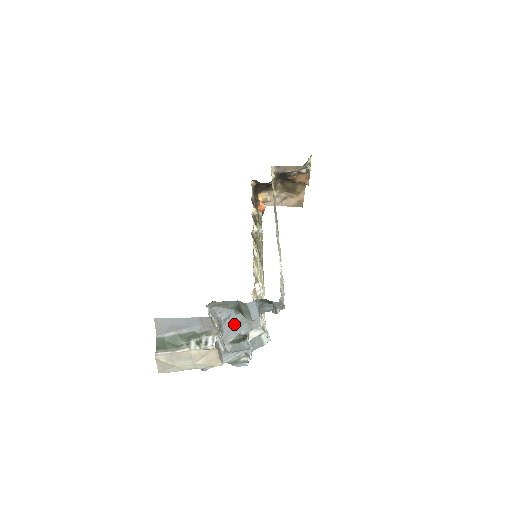
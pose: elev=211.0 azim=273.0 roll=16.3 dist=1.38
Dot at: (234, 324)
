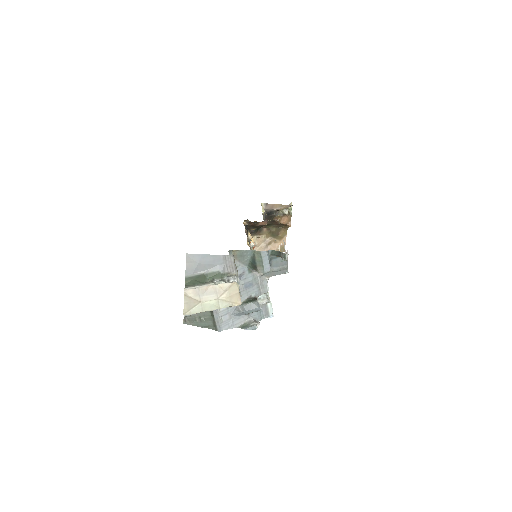
Dot at: (247, 283)
